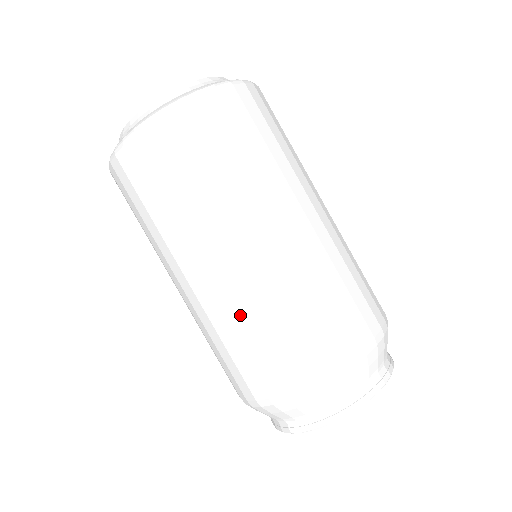
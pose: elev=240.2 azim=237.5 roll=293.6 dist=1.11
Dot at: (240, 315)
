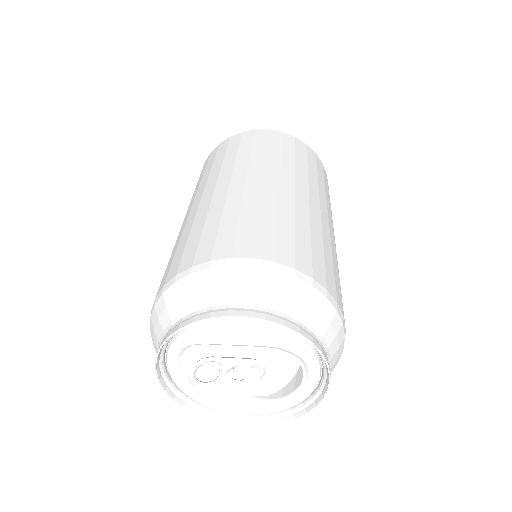
Dot at: (262, 205)
